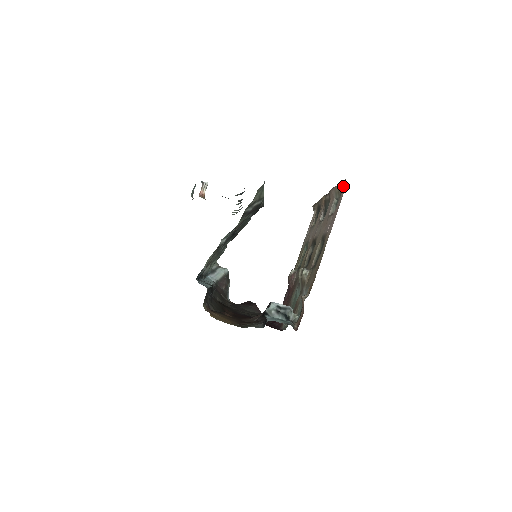
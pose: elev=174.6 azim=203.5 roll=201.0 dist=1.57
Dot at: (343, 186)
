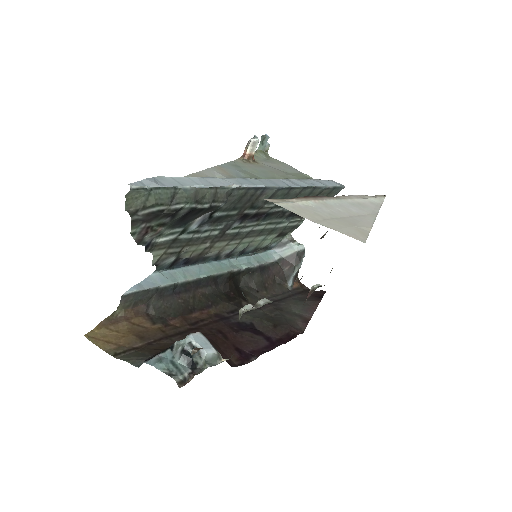
Dot at: occluded
